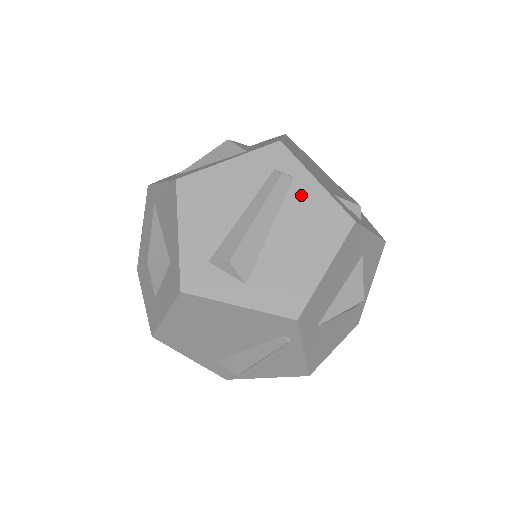
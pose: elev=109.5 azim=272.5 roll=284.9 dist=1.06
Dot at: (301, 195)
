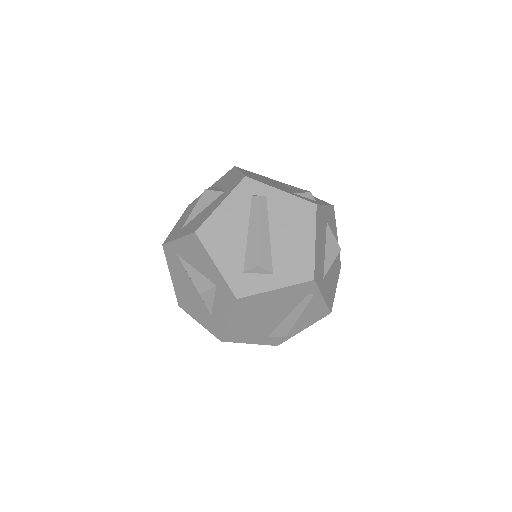
Dot at: (276, 204)
